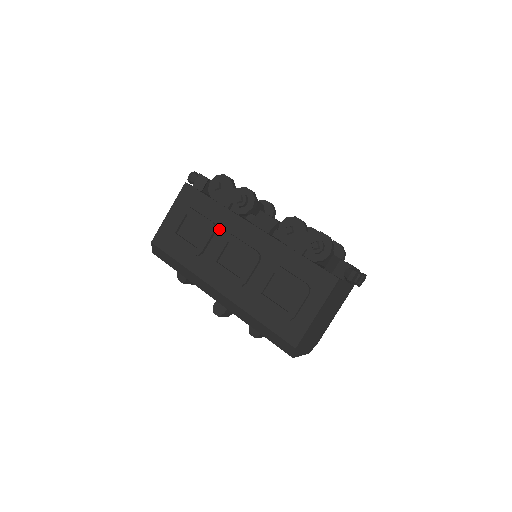
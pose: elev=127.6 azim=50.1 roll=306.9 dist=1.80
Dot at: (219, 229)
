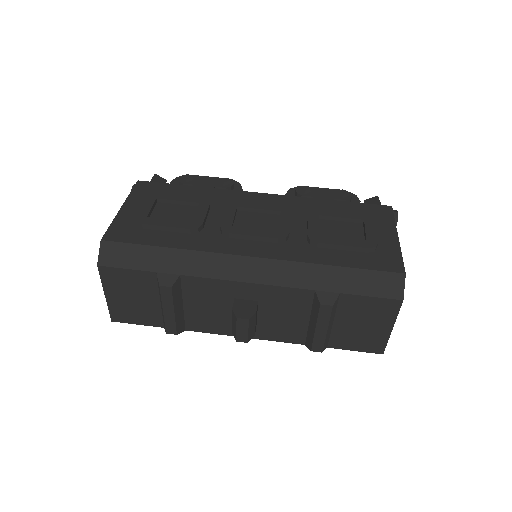
Dot at: (214, 204)
